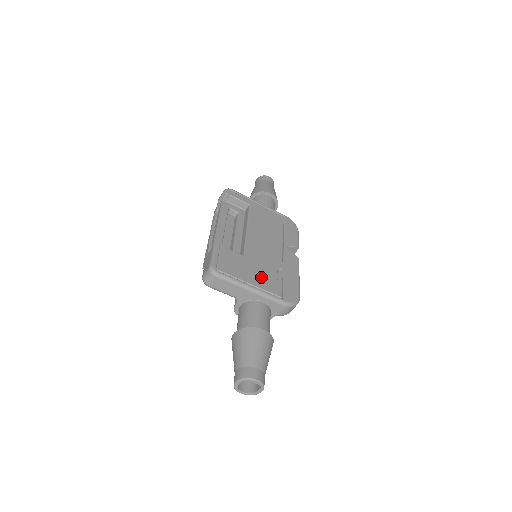
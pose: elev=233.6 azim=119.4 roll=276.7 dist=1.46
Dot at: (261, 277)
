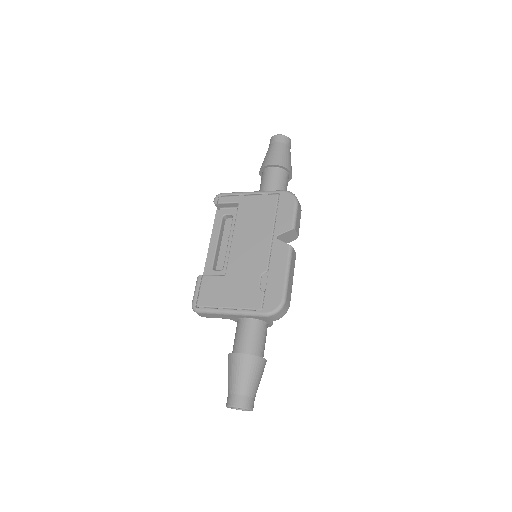
Dot at: (241, 294)
